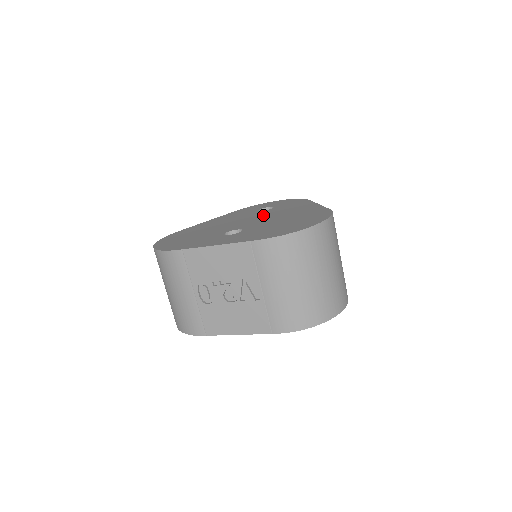
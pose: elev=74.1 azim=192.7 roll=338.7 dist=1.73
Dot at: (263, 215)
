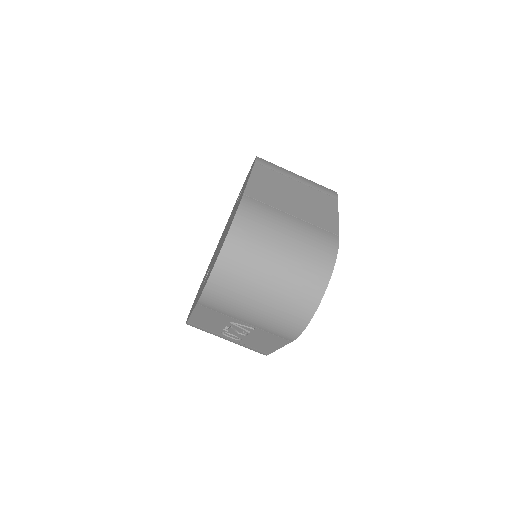
Dot at: occluded
